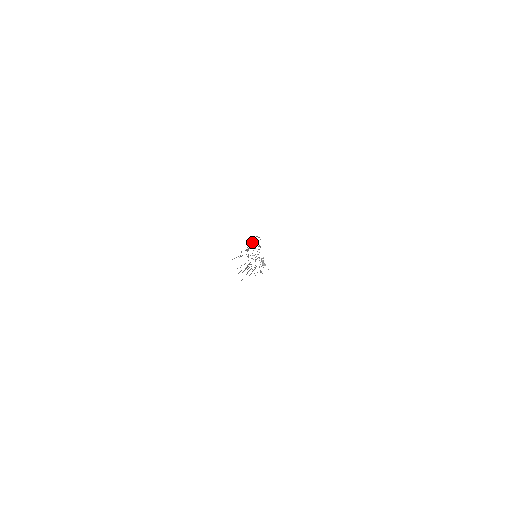
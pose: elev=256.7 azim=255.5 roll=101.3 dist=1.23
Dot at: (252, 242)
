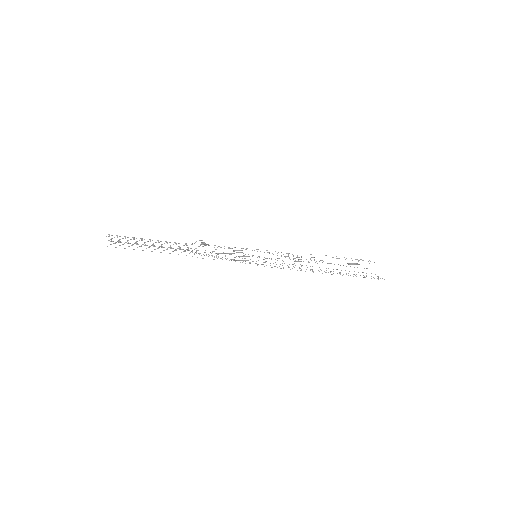
Dot at: occluded
